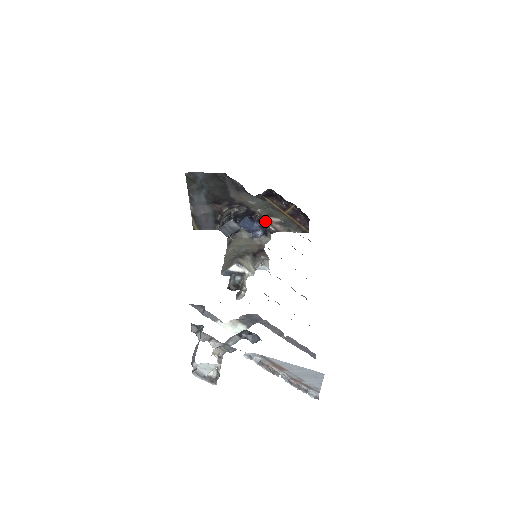
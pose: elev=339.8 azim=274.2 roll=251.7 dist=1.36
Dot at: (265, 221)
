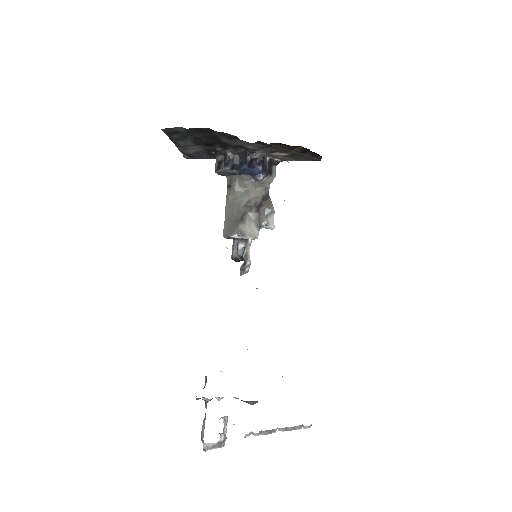
Dot at: (268, 156)
